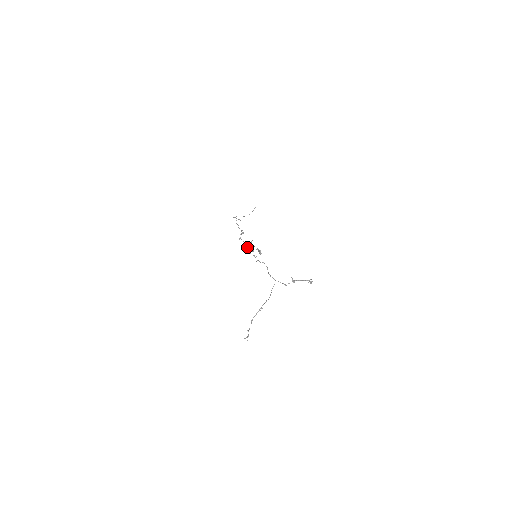
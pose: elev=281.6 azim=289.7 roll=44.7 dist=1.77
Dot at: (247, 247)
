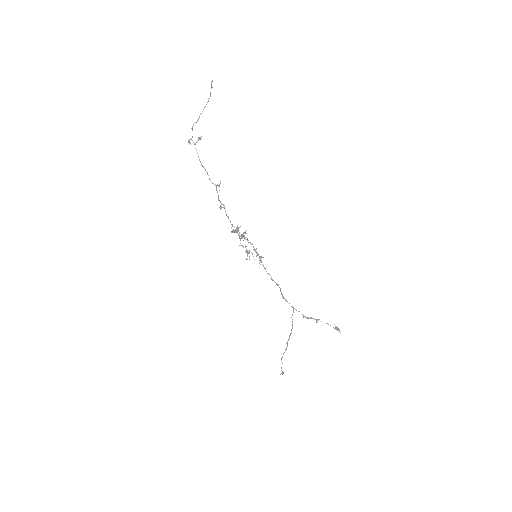
Dot at: (237, 231)
